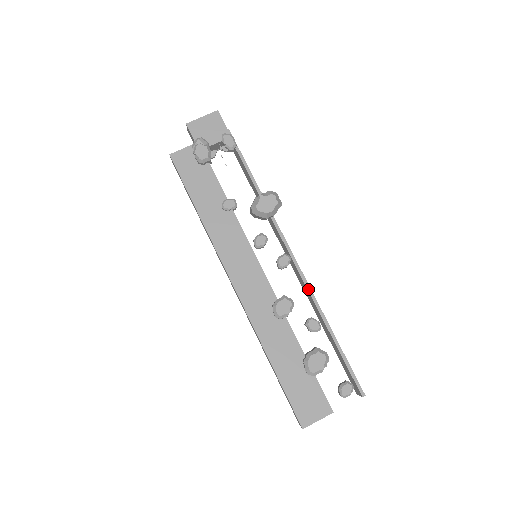
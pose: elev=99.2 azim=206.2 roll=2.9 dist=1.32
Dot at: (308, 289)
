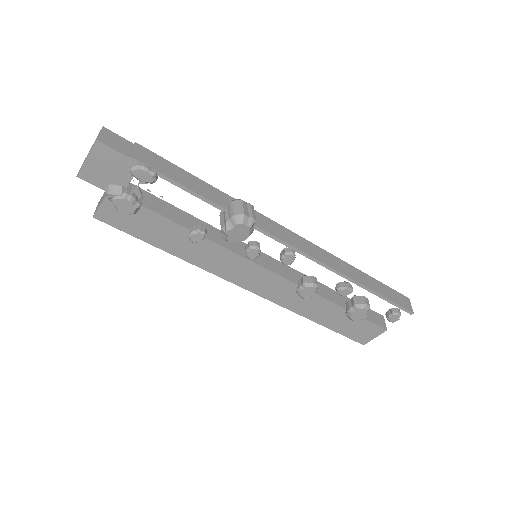
Dot at: (326, 268)
